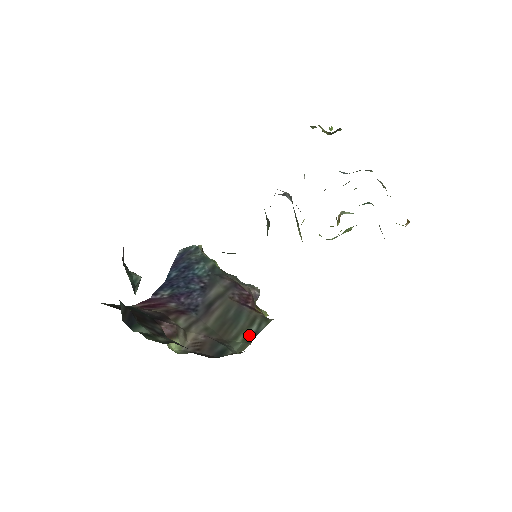
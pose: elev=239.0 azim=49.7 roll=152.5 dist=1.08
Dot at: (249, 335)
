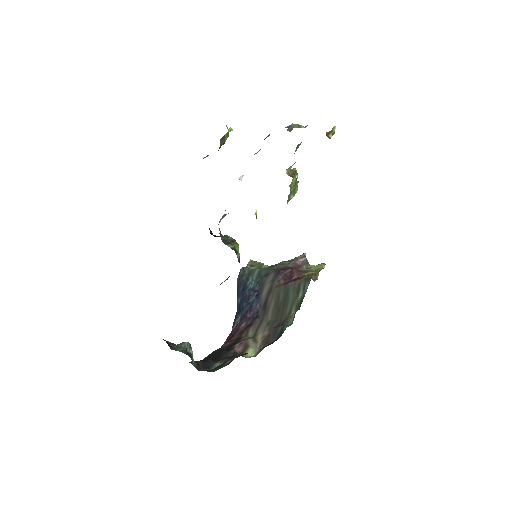
Dot at: (298, 303)
